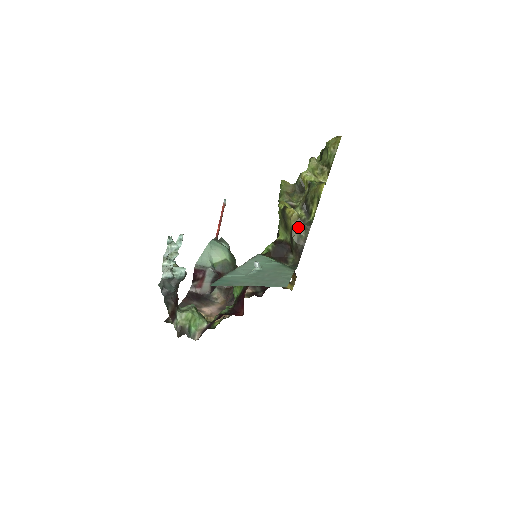
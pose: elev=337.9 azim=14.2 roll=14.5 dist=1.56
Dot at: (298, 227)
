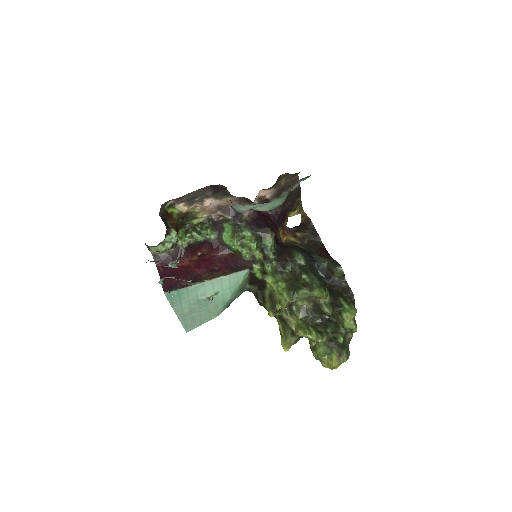
Dot at: occluded
